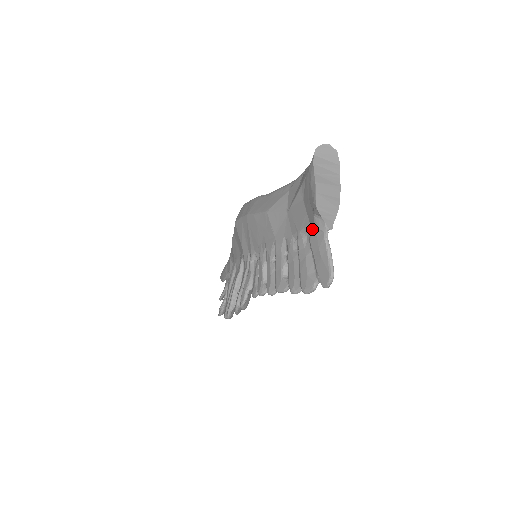
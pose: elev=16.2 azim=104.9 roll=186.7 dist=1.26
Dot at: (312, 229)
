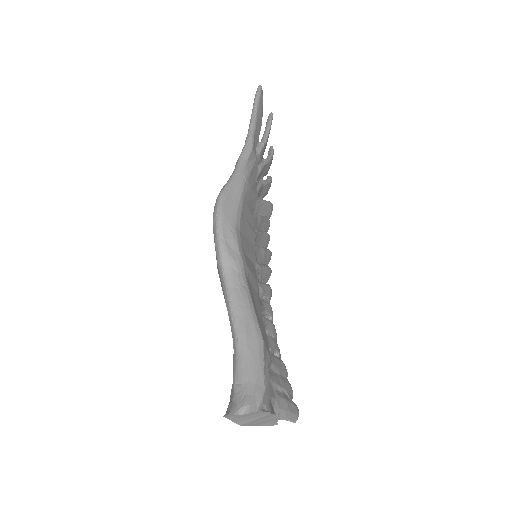
Dot at: occluded
